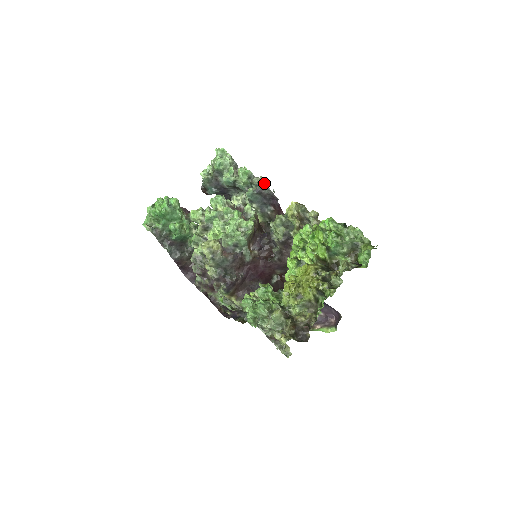
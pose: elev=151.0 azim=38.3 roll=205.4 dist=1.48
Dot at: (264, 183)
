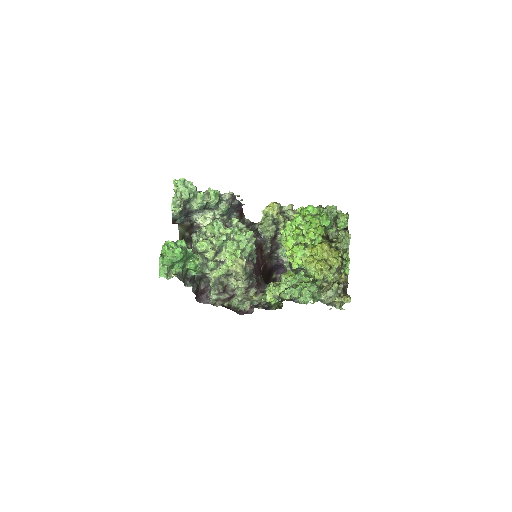
Dot at: (233, 196)
